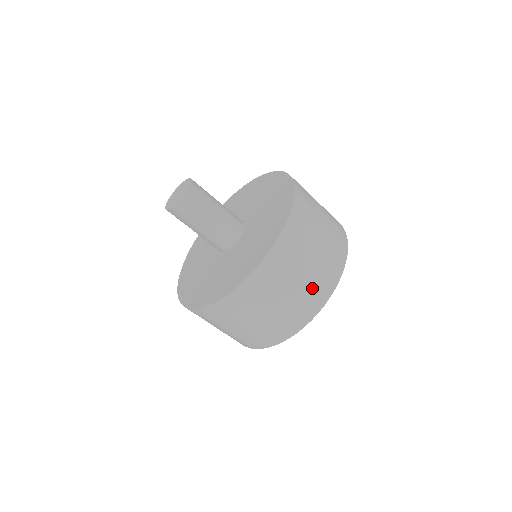
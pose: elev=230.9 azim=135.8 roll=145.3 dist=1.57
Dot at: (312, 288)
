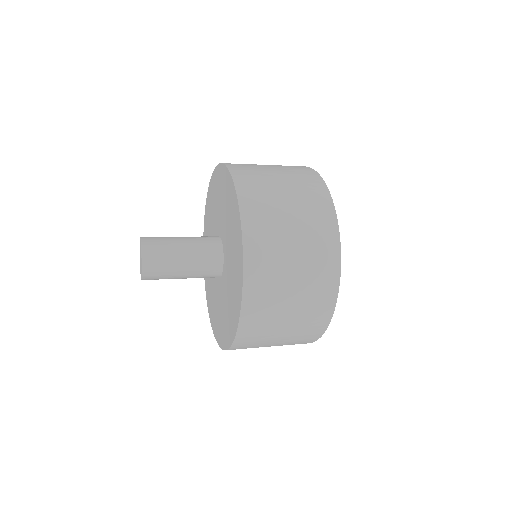
Dot at: occluded
